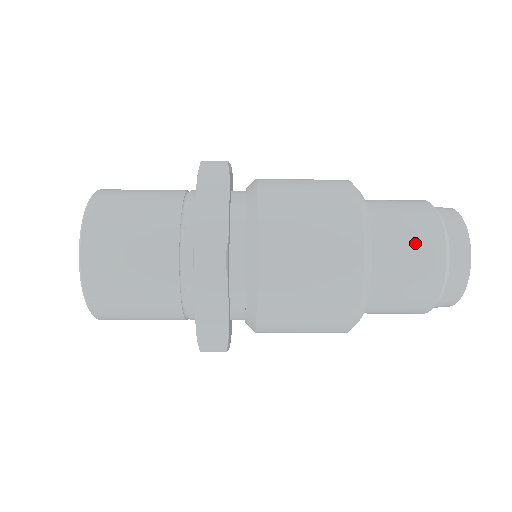
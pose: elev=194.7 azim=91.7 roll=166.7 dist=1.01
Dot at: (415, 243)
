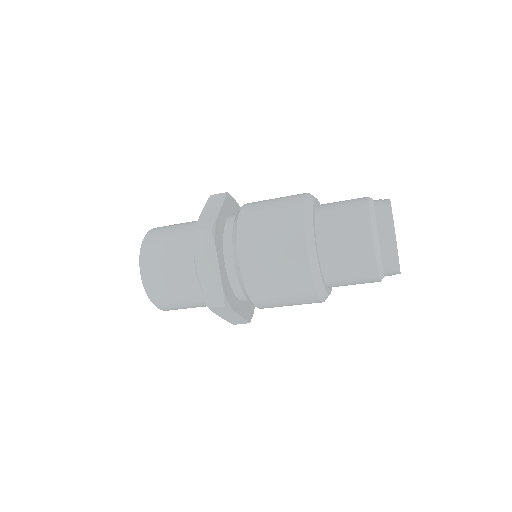
Dot at: (353, 259)
